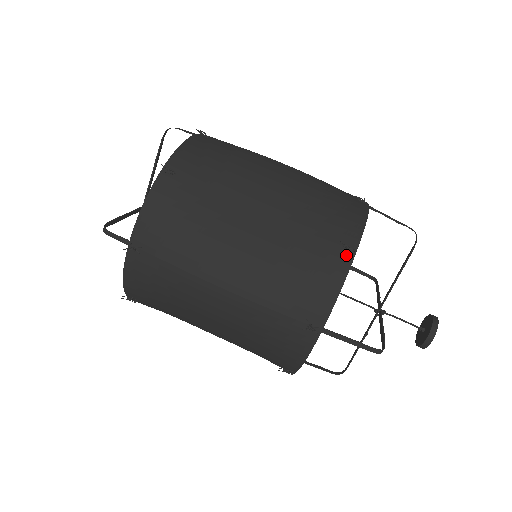
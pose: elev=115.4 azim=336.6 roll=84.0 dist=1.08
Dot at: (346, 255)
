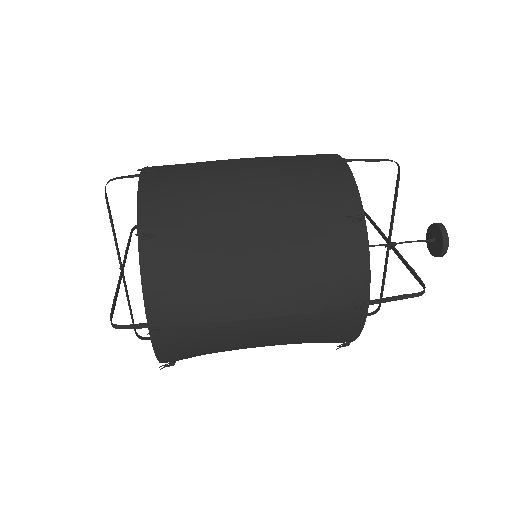
Dot at: (358, 226)
